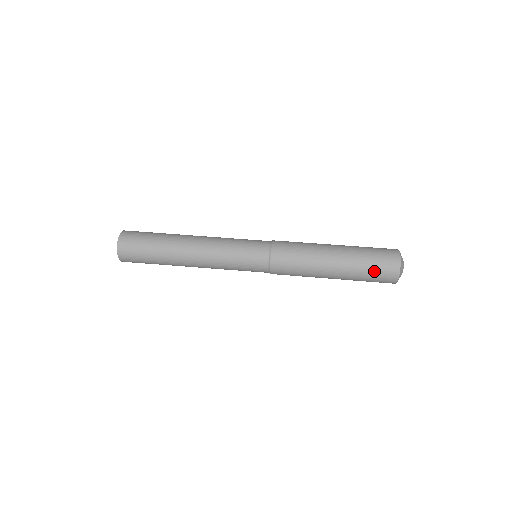
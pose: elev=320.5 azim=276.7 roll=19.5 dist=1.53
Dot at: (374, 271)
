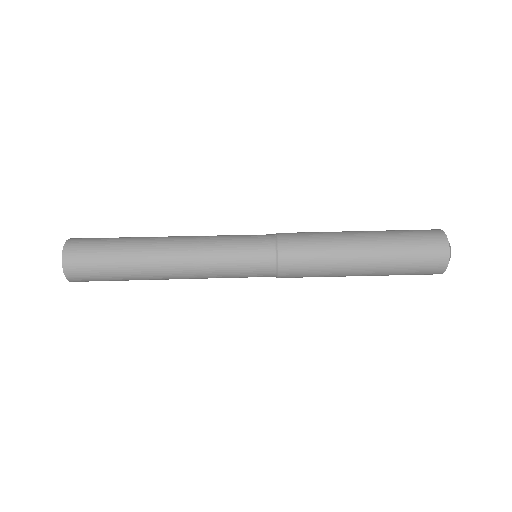
Dot at: occluded
